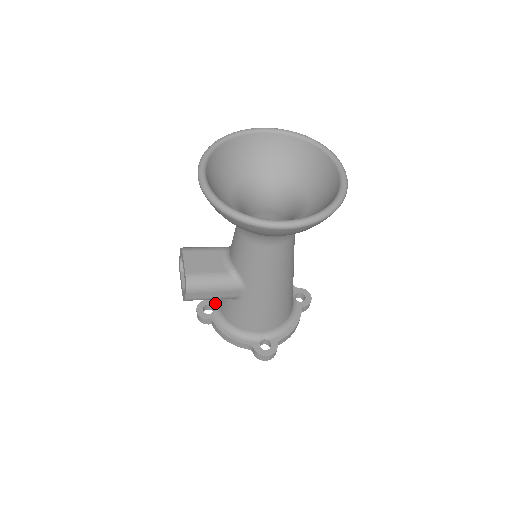
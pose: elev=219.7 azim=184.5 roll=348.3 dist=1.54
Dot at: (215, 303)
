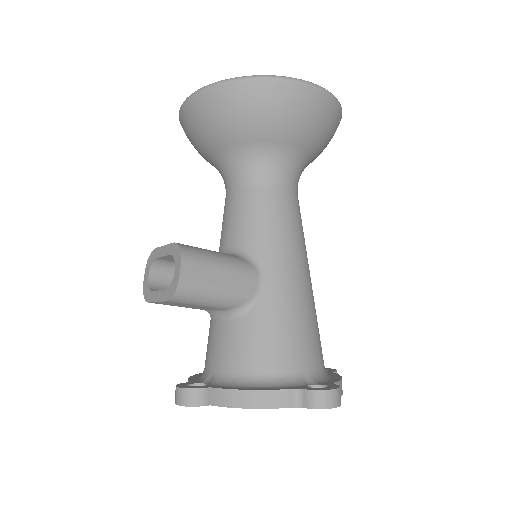
Dot at: (204, 379)
